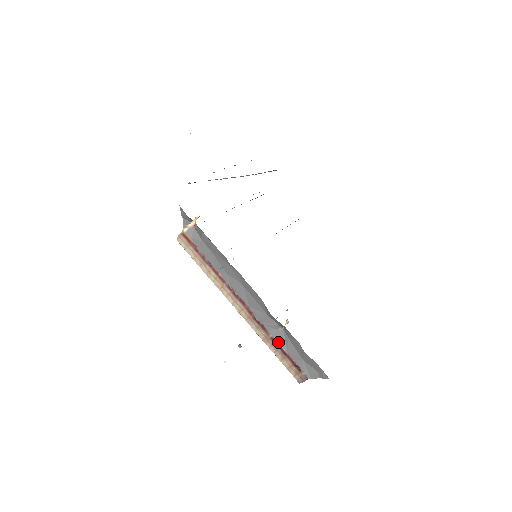
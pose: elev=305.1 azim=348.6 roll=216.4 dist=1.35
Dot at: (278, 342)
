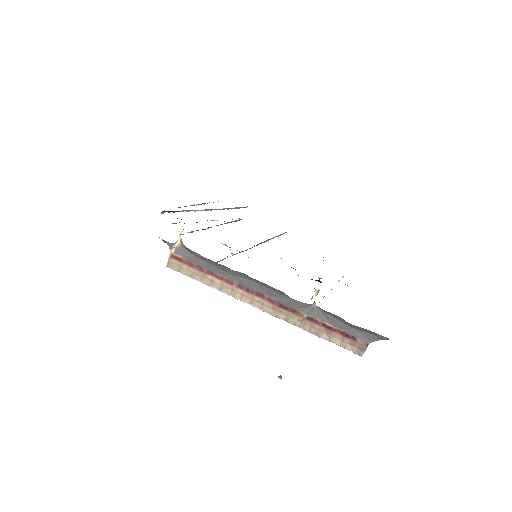
Dot at: (316, 318)
